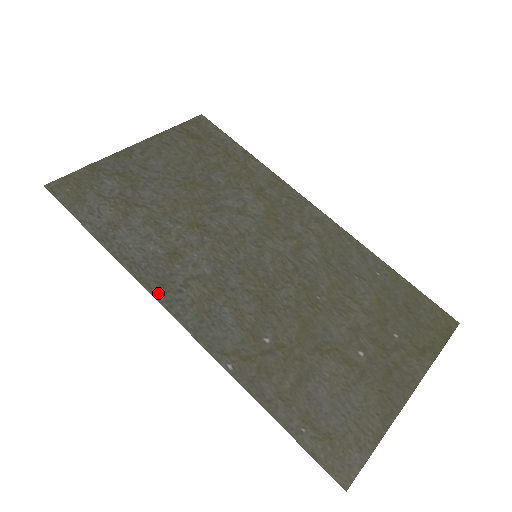
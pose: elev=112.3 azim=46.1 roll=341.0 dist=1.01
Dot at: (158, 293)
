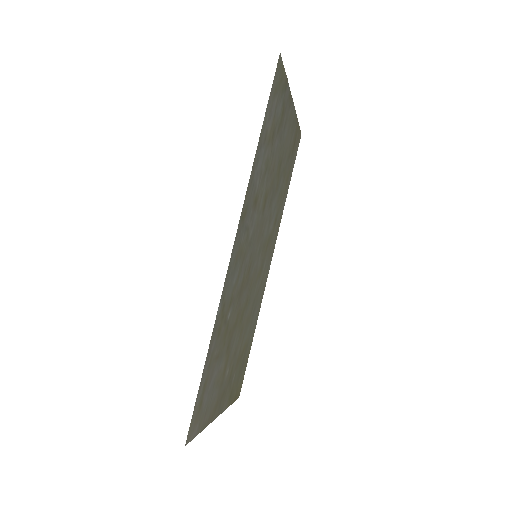
Dot at: (242, 216)
